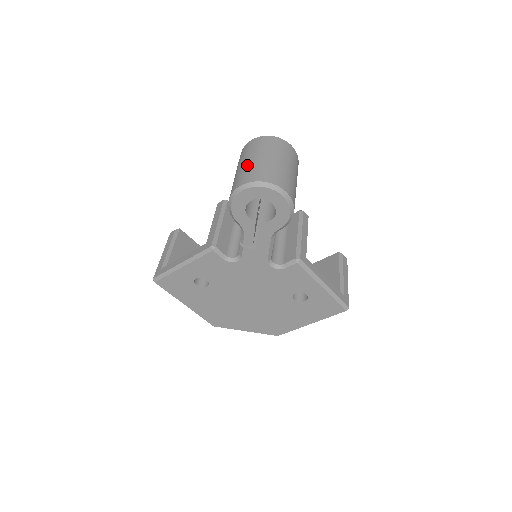
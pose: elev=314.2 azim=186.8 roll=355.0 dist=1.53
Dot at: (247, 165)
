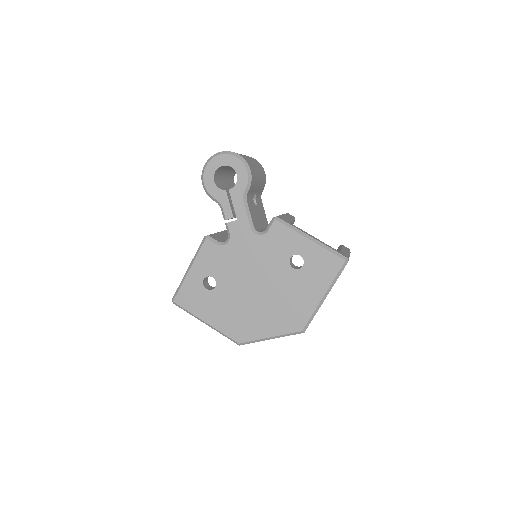
Dot at: occluded
